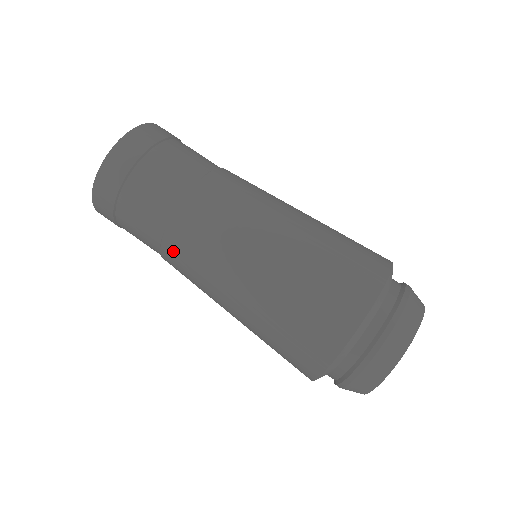
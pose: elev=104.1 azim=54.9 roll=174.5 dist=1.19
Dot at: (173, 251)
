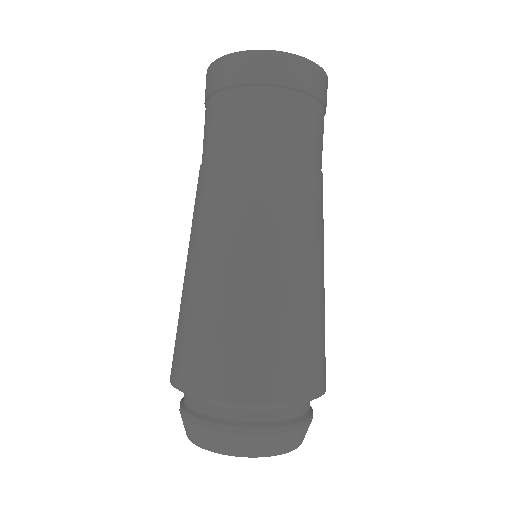
Dot at: occluded
